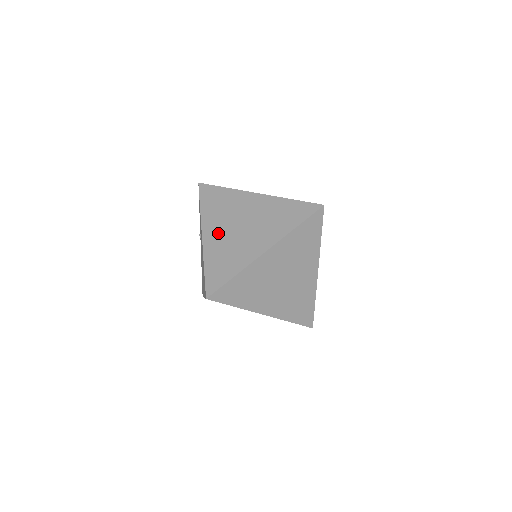
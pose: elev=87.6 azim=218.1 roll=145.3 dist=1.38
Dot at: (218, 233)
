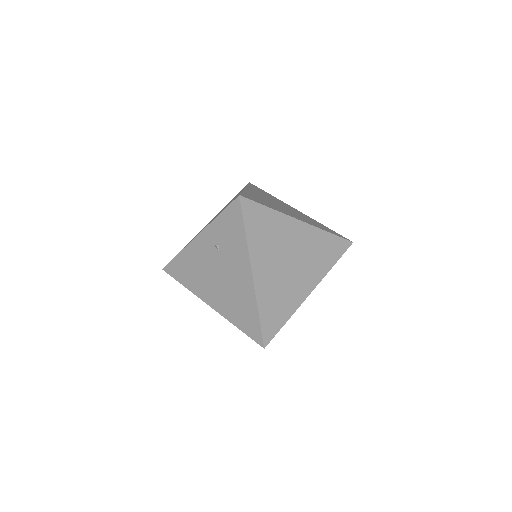
Dot at: (268, 272)
